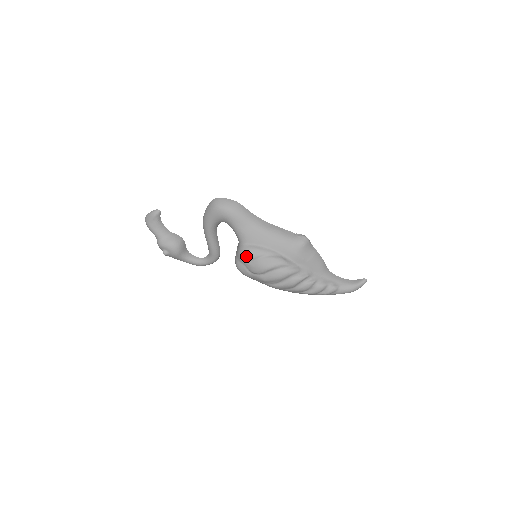
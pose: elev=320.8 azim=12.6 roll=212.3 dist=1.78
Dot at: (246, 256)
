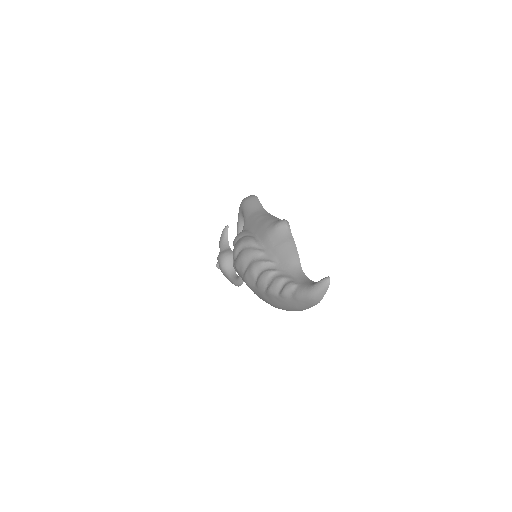
Dot at: (234, 240)
